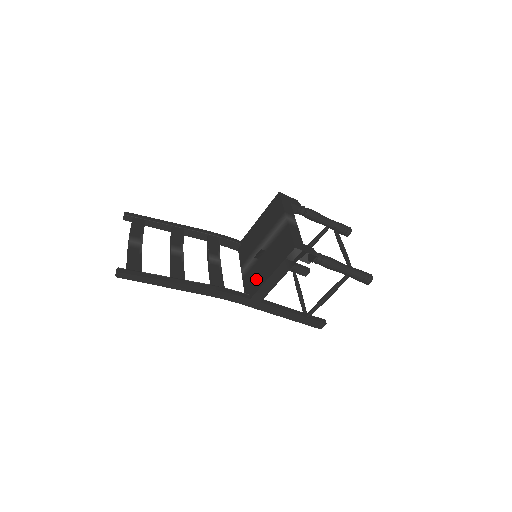
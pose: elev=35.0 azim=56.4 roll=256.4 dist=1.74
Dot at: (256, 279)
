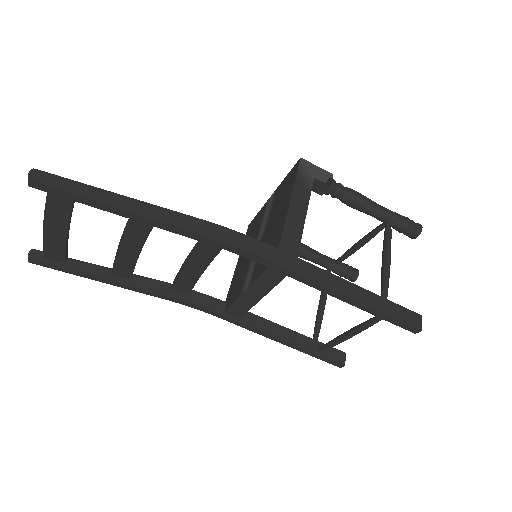
Dot at: (272, 240)
